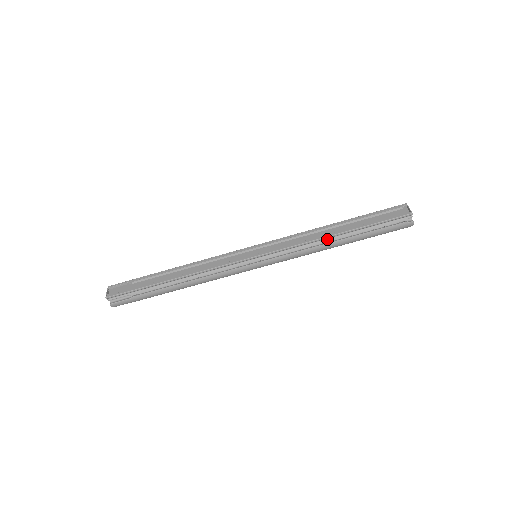
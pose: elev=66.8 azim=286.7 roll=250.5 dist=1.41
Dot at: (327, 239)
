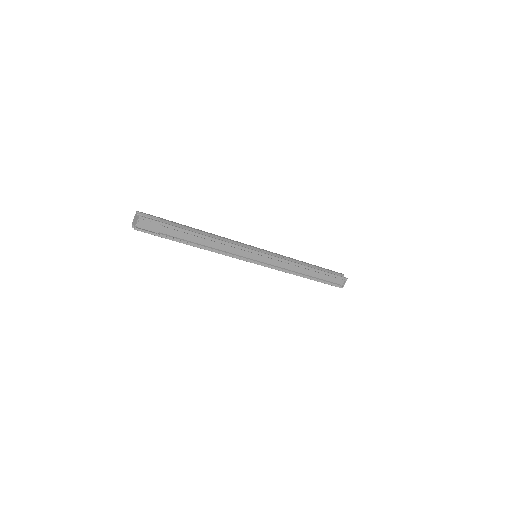
Dot at: (298, 274)
